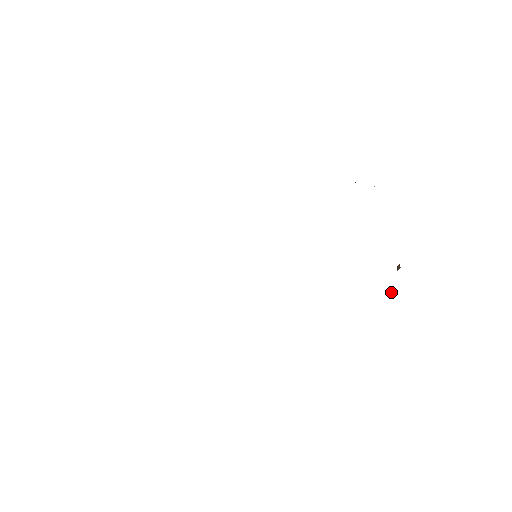
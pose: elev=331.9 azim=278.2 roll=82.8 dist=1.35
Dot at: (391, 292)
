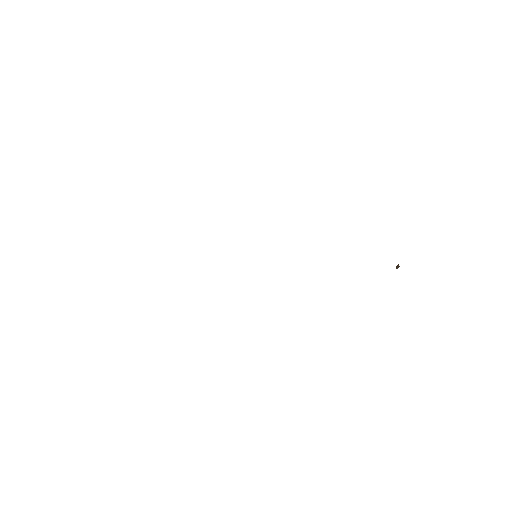
Dot at: occluded
